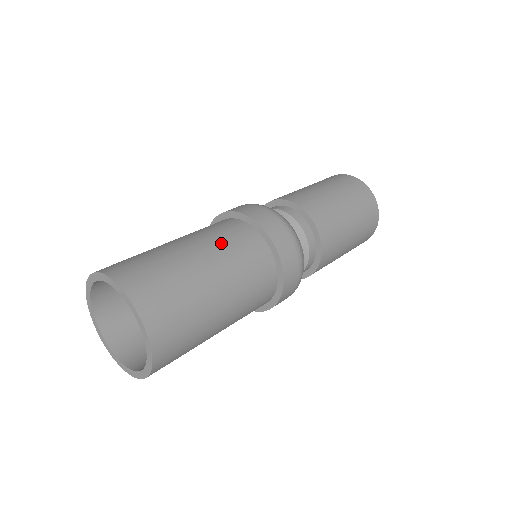
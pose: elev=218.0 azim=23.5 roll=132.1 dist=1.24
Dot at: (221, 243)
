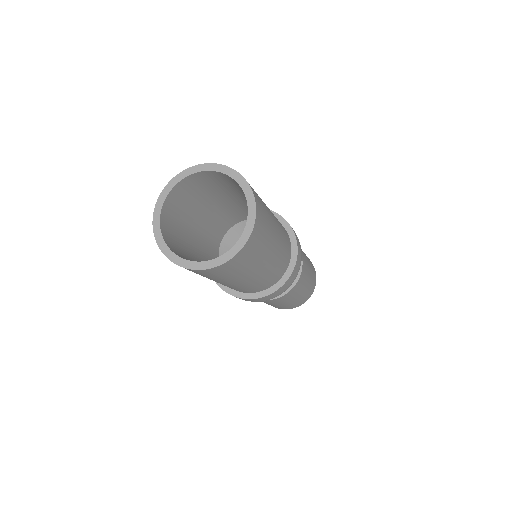
Dot at: occluded
